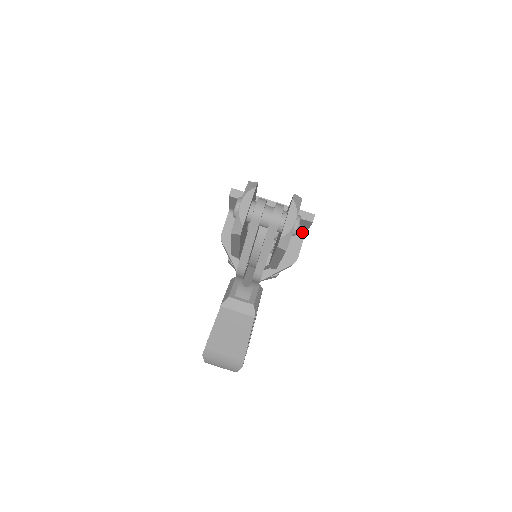
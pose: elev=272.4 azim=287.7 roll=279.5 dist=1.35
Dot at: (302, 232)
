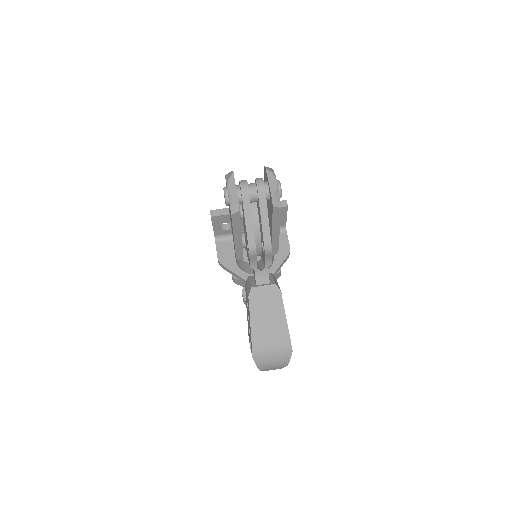
Dot at: (283, 227)
